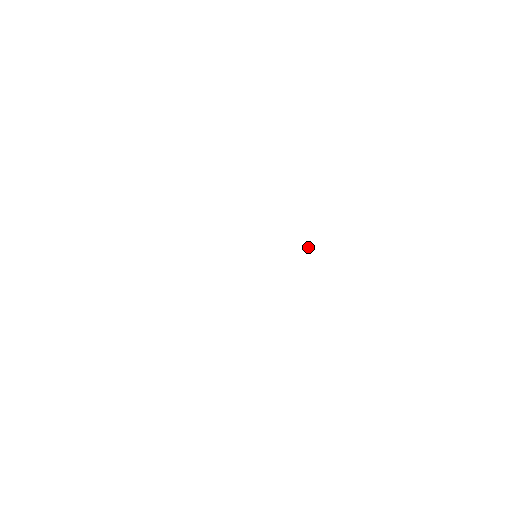
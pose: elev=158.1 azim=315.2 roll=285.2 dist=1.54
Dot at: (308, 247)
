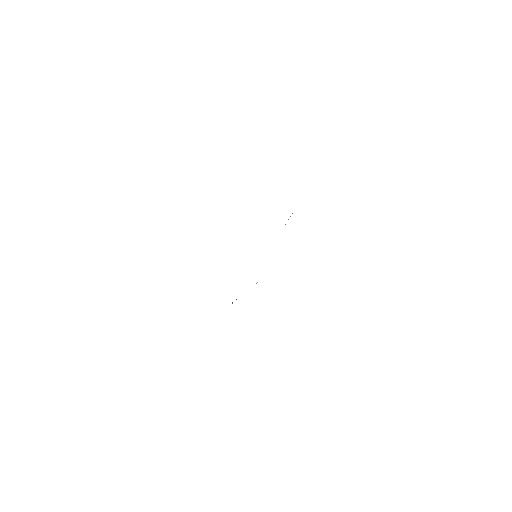
Dot at: occluded
